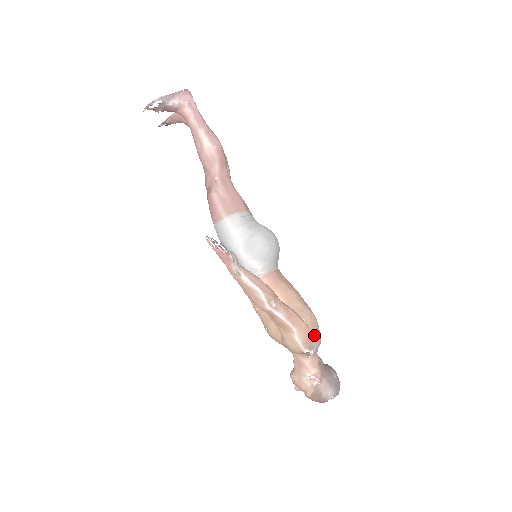
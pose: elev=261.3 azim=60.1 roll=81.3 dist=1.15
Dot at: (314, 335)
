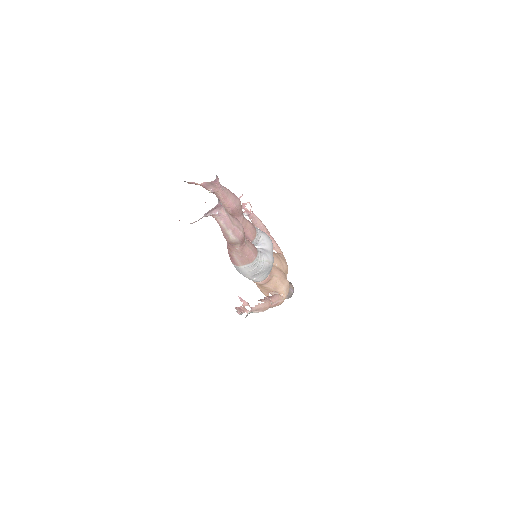
Dot at: occluded
